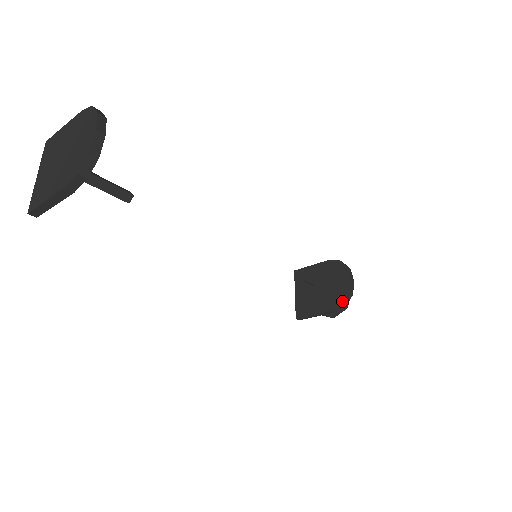
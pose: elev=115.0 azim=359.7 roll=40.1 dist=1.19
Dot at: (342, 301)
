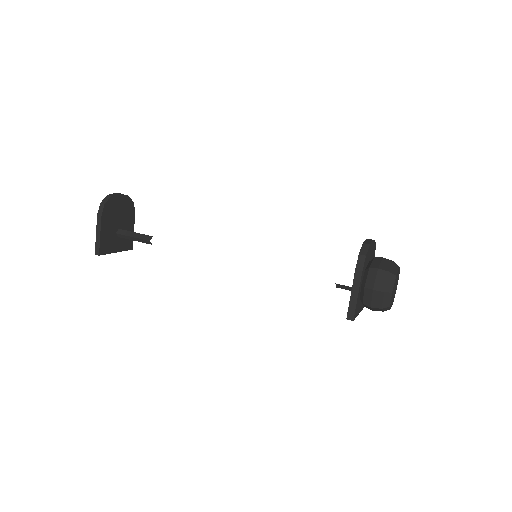
Dot at: (359, 254)
